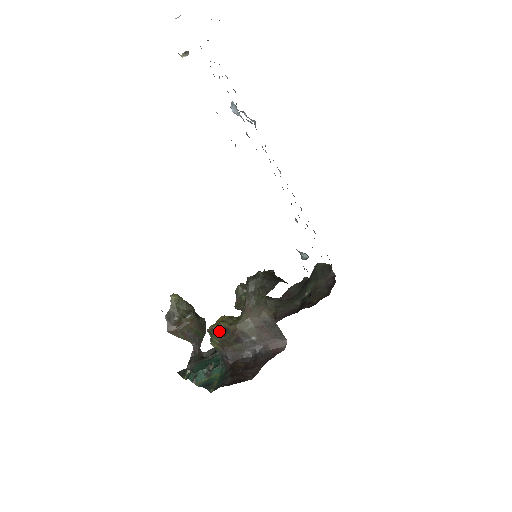
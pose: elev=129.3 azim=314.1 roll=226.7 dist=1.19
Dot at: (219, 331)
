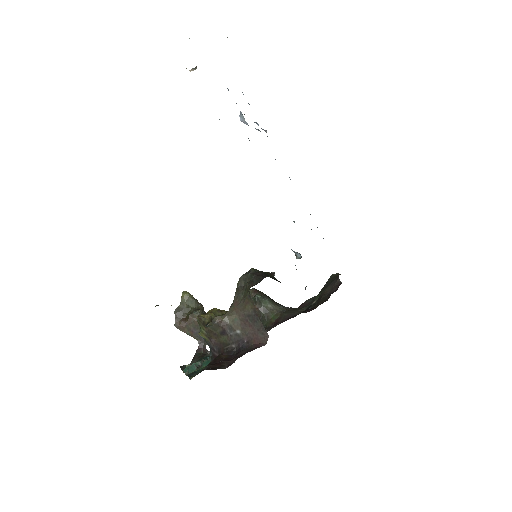
Dot at: (205, 321)
